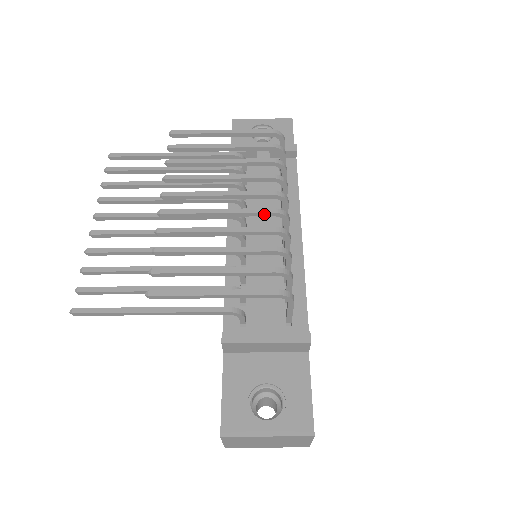
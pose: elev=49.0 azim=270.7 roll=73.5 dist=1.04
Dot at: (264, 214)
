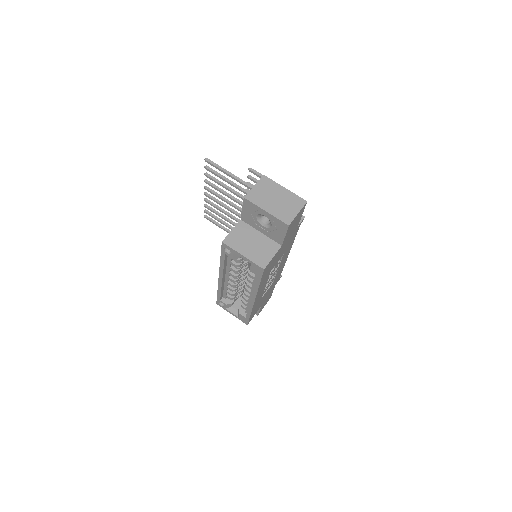
Dot at: occluded
